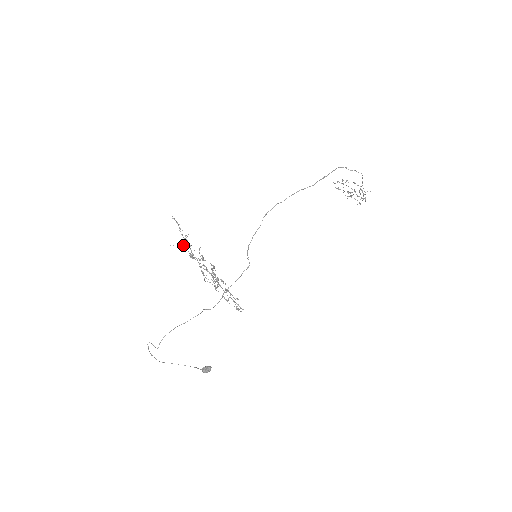
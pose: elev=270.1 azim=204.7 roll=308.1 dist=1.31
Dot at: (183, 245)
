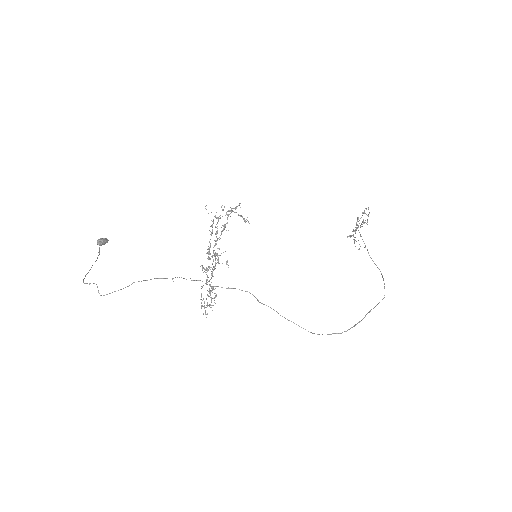
Dot at: occluded
